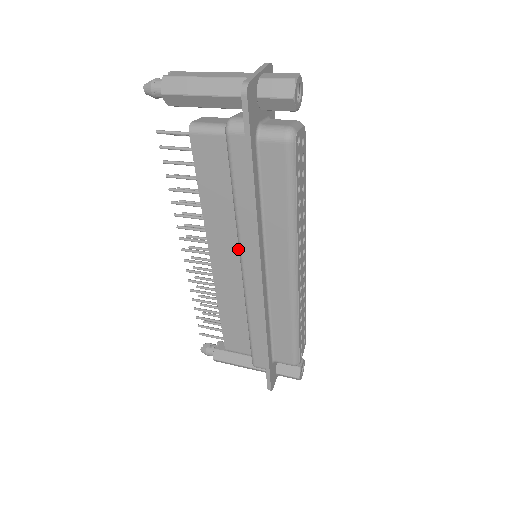
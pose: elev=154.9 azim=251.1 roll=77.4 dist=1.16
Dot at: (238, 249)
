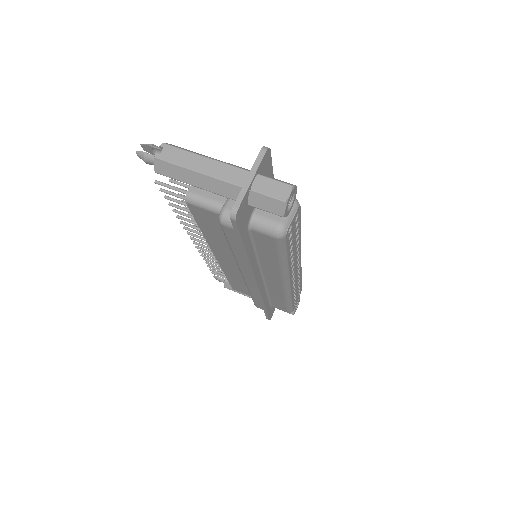
Dot at: occluded
